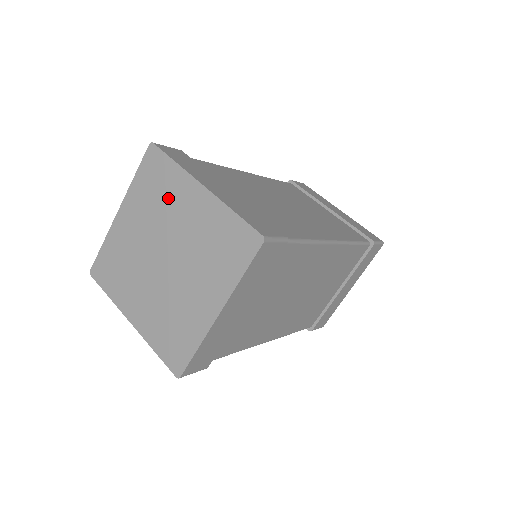
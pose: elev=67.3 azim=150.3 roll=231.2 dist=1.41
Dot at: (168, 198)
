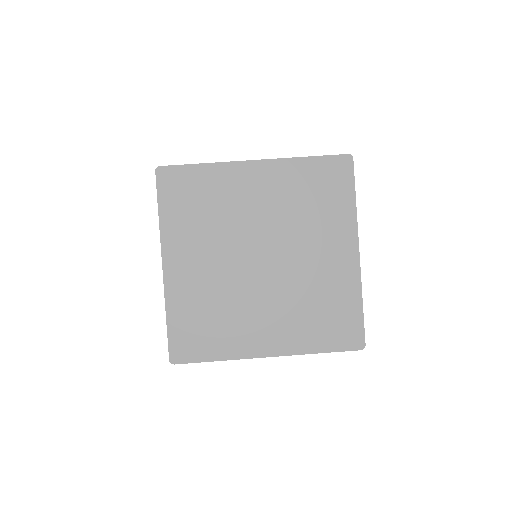
Dot at: (221, 202)
